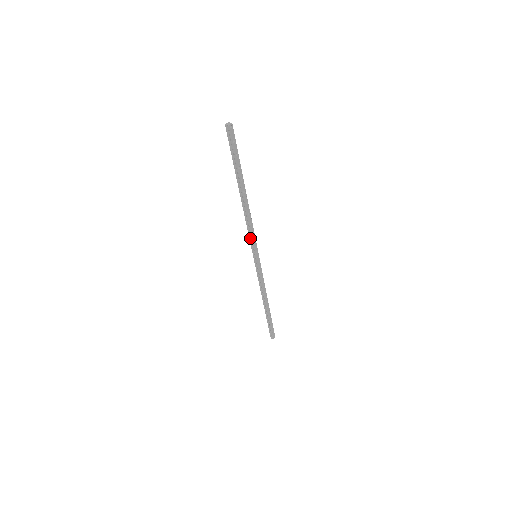
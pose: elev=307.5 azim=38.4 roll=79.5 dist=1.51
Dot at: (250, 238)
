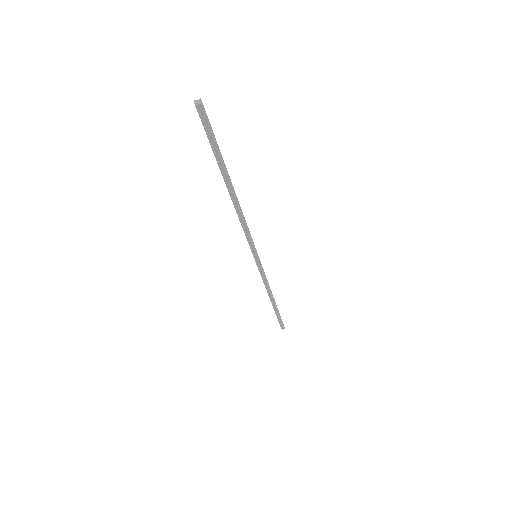
Dot at: (249, 240)
